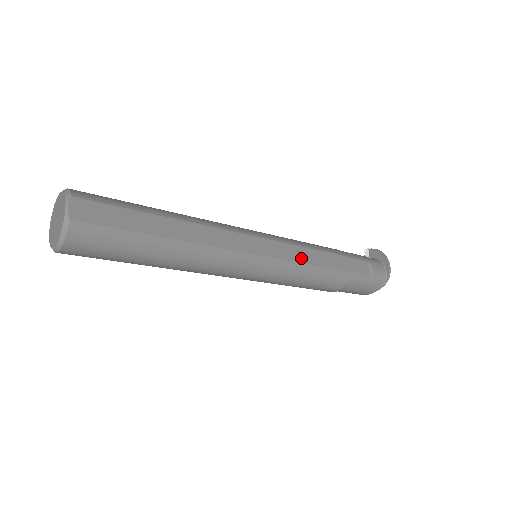
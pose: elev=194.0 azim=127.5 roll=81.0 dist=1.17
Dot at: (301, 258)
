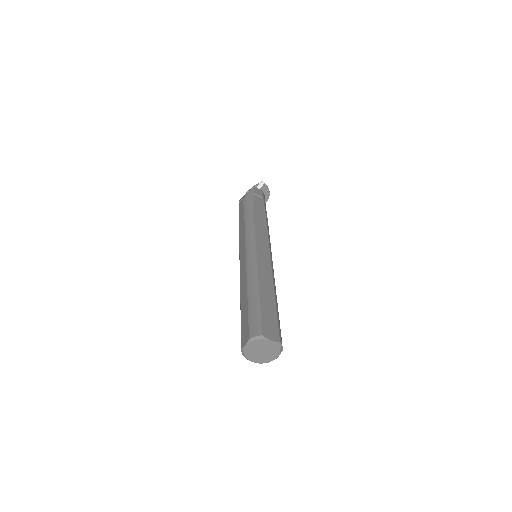
Dot at: occluded
